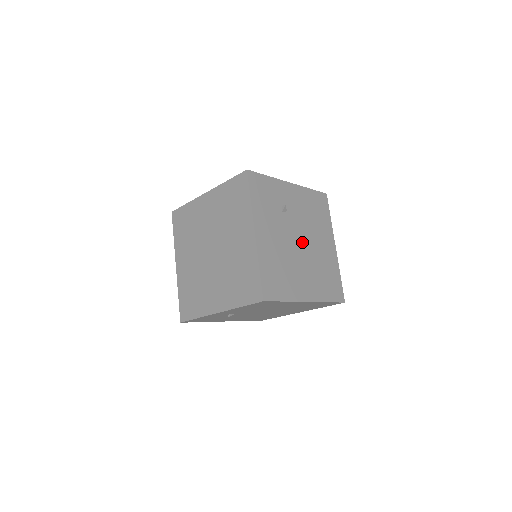
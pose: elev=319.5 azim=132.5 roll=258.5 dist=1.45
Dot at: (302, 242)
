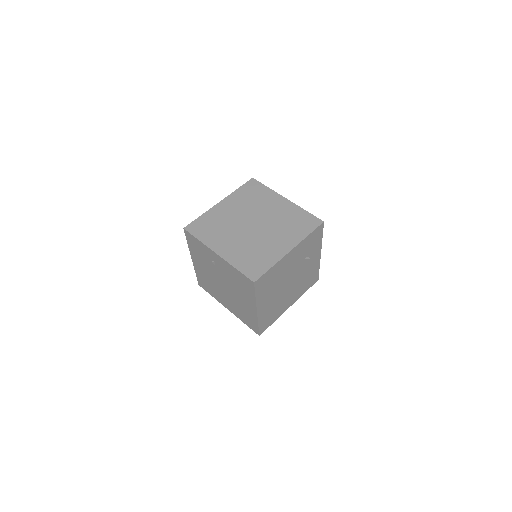
Dot at: (290, 283)
